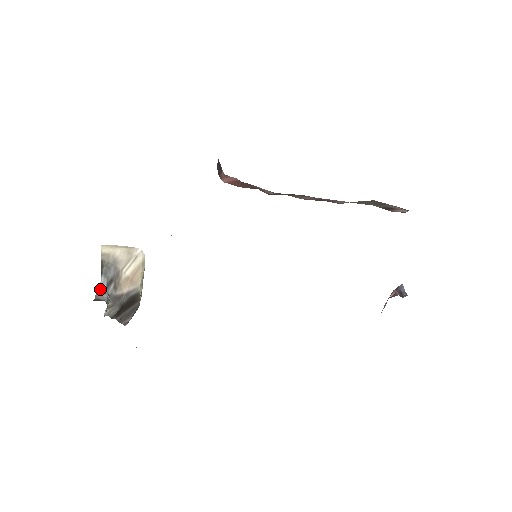
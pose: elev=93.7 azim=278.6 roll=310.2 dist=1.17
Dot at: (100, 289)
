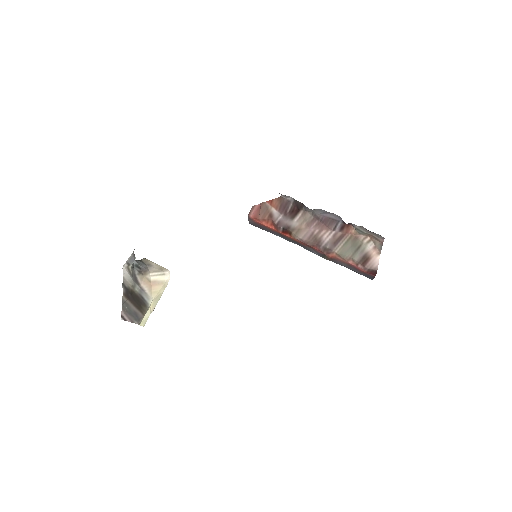
Dot at: occluded
